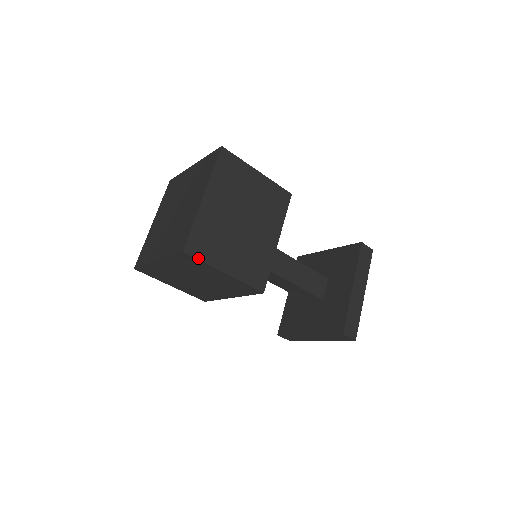
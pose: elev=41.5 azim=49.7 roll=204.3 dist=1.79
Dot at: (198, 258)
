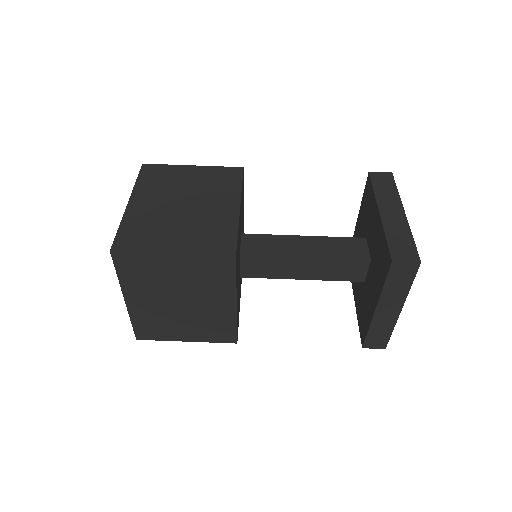
Dot at: (131, 251)
